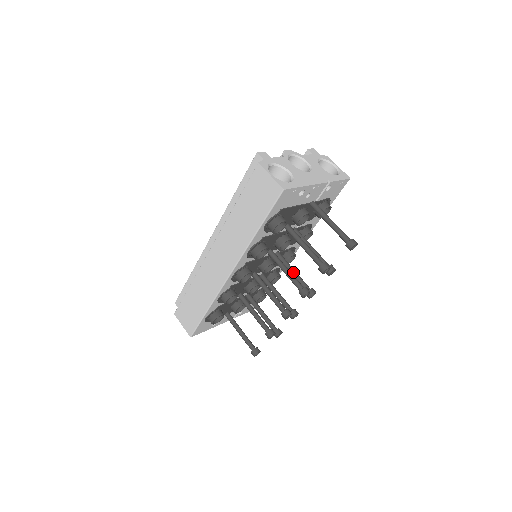
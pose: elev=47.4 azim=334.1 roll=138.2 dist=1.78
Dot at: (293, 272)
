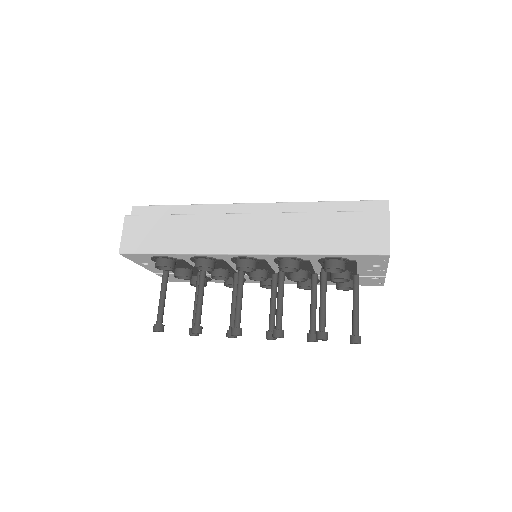
Dot at: (275, 304)
